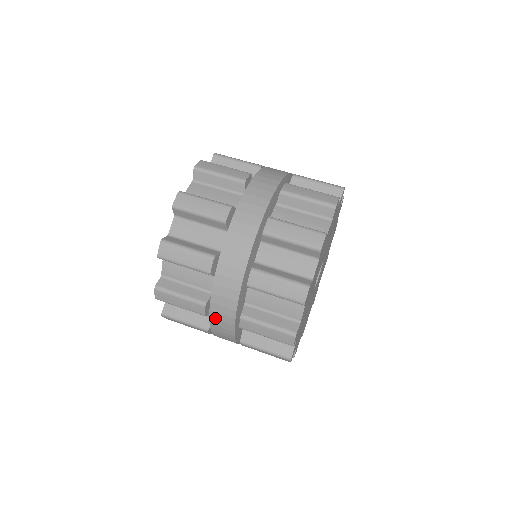
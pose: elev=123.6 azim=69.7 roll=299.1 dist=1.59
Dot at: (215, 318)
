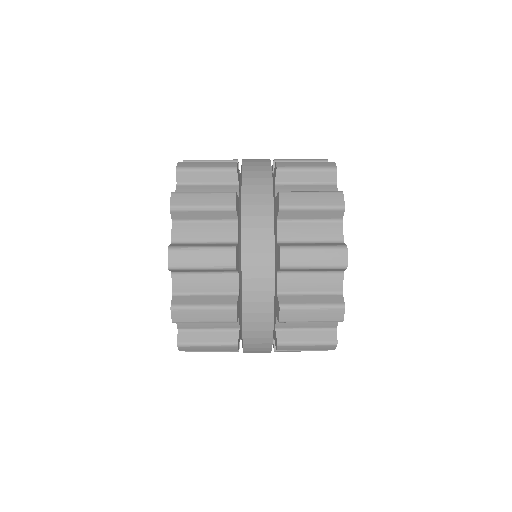
Dot at: (249, 264)
